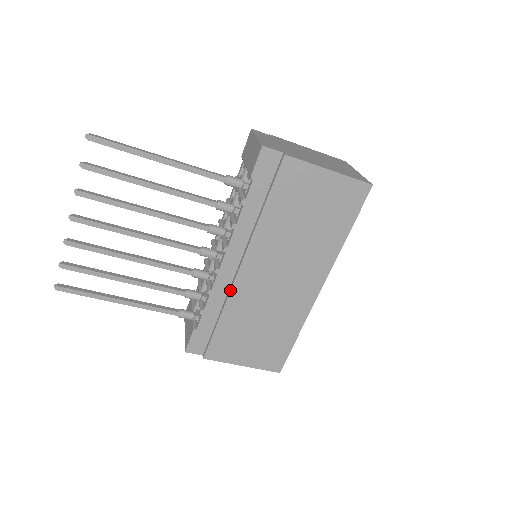
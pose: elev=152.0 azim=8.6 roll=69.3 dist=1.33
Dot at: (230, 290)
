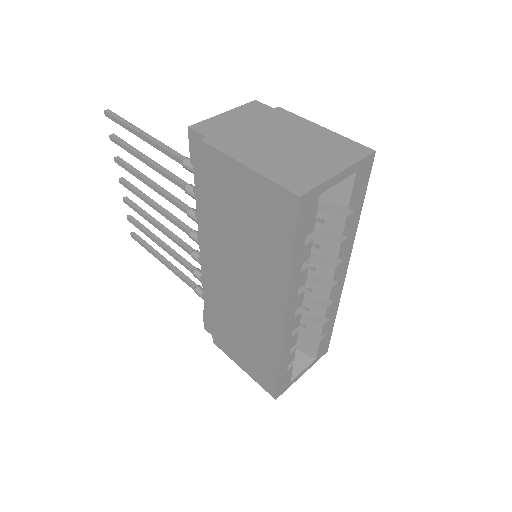
Dot at: (209, 283)
